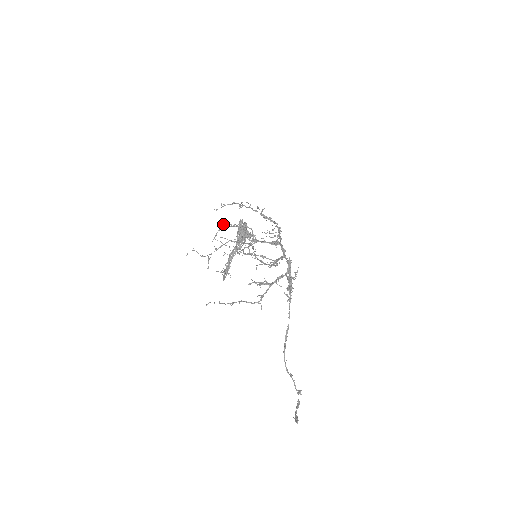
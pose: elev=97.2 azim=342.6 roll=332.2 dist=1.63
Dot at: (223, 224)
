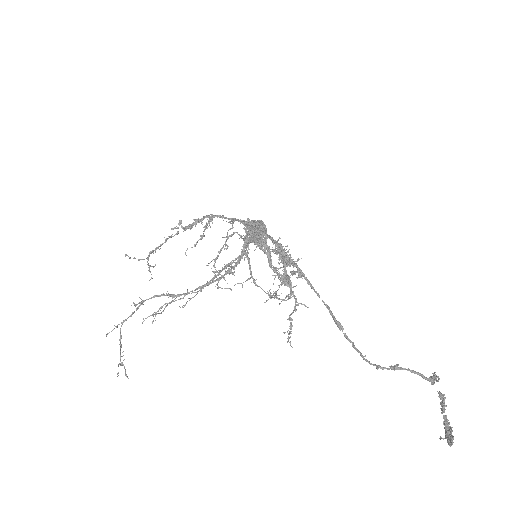
Dot at: (211, 261)
